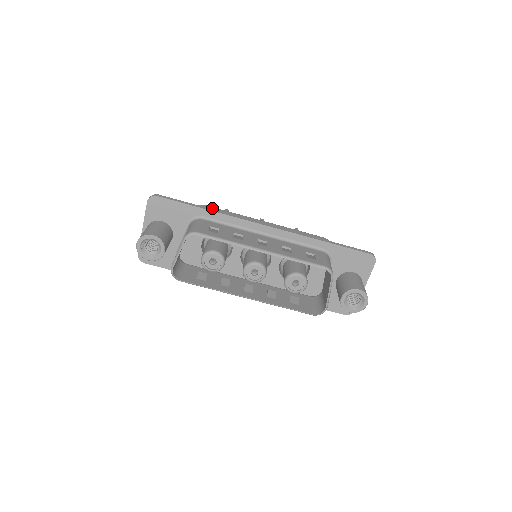
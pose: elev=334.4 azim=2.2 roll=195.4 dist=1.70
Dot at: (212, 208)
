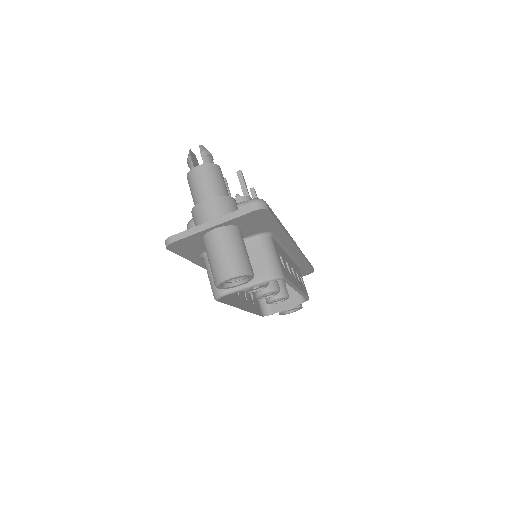
Dot at: occluded
